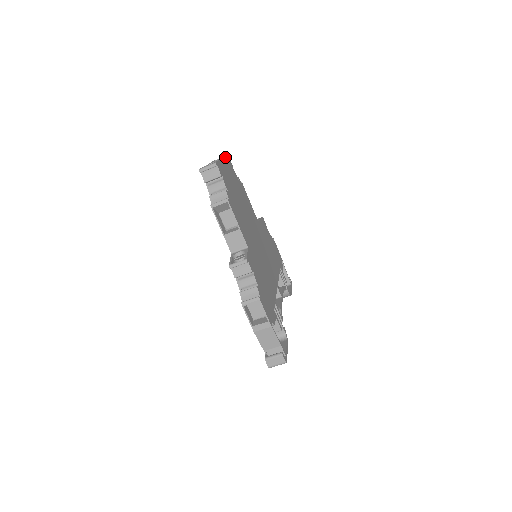
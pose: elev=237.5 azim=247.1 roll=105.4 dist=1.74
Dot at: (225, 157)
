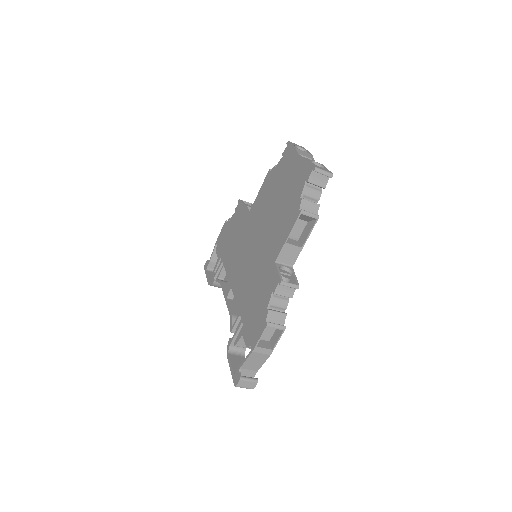
Dot at: (311, 154)
